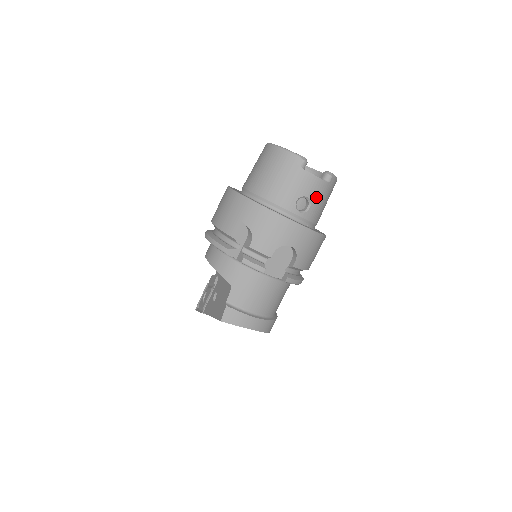
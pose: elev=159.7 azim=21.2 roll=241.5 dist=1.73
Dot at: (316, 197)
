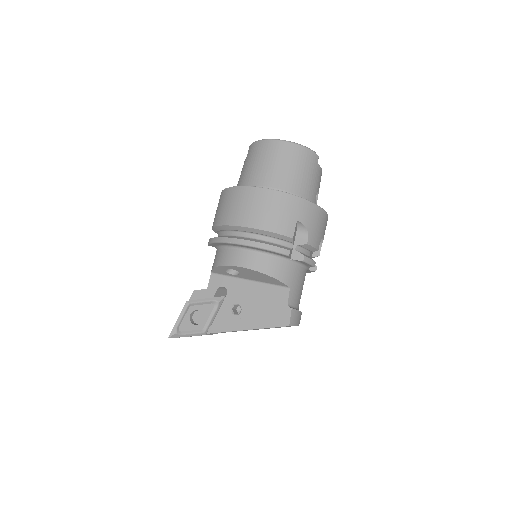
Dot at: occluded
